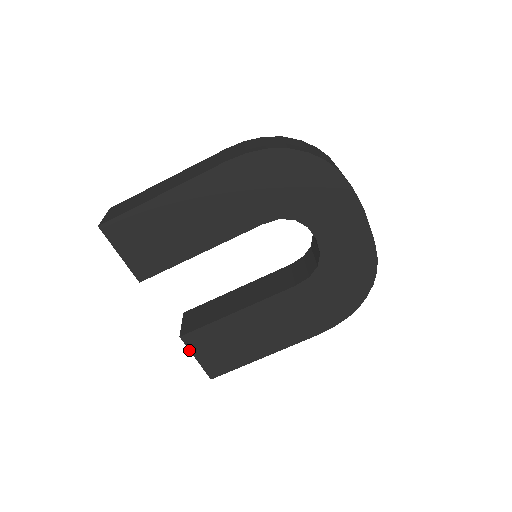
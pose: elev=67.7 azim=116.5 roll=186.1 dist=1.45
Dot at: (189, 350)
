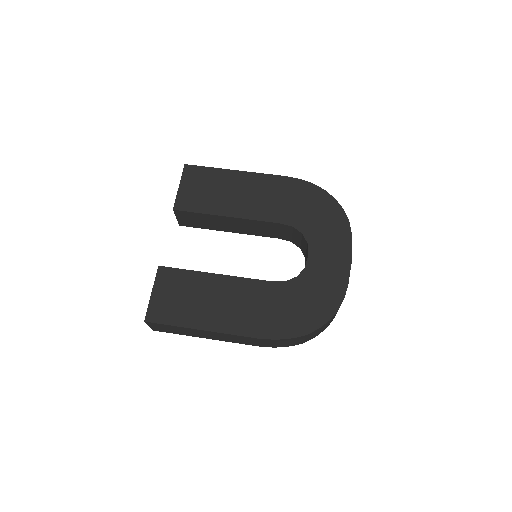
Dot at: (154, 282)
